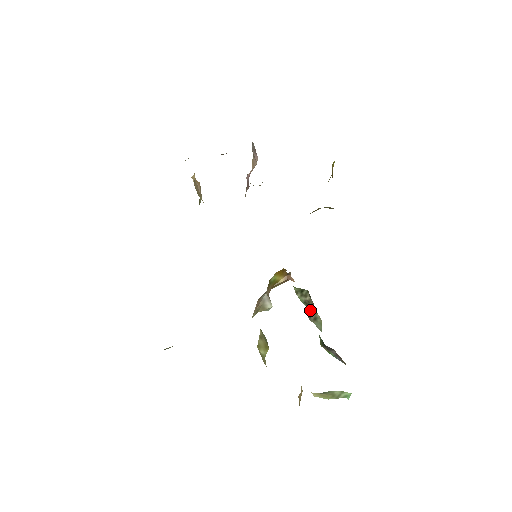
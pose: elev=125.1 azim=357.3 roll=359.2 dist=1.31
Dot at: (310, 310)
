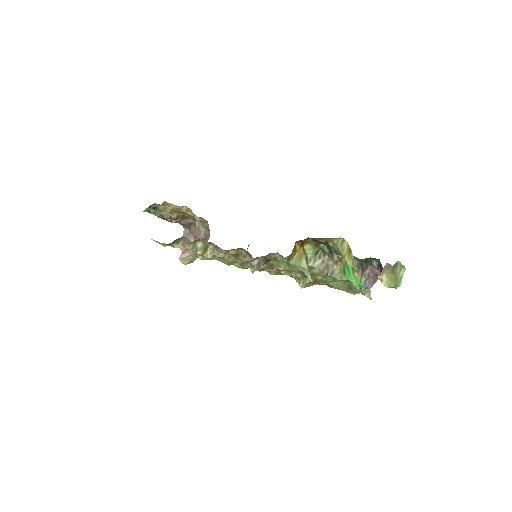
Dot at: (325, 270)
